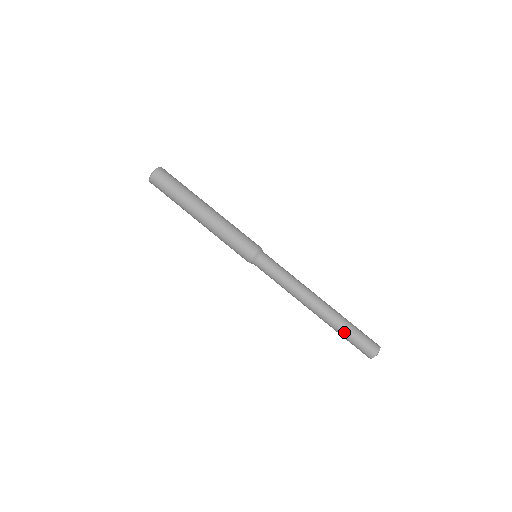
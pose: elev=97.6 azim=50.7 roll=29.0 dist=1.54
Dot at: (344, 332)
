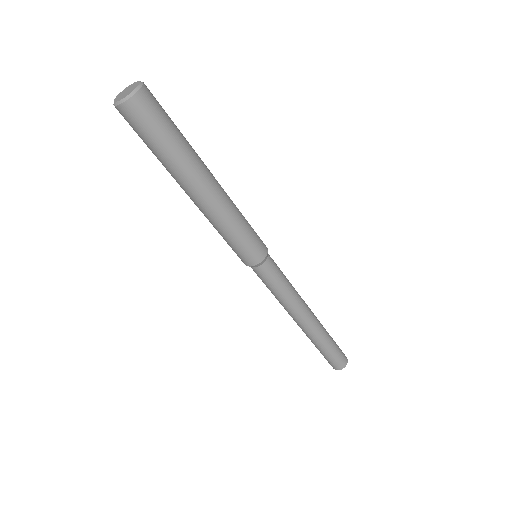
Dot at: (322, 349)
